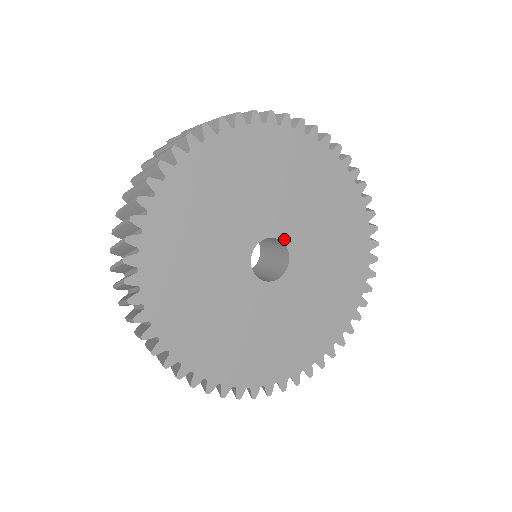
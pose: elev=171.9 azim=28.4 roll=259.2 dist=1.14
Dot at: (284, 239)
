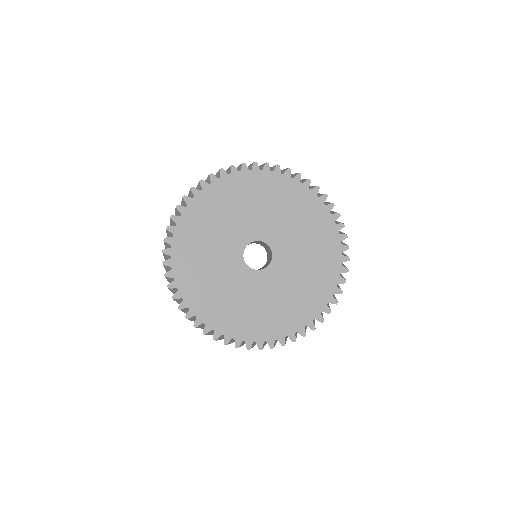
Dot at: (264, 240)
